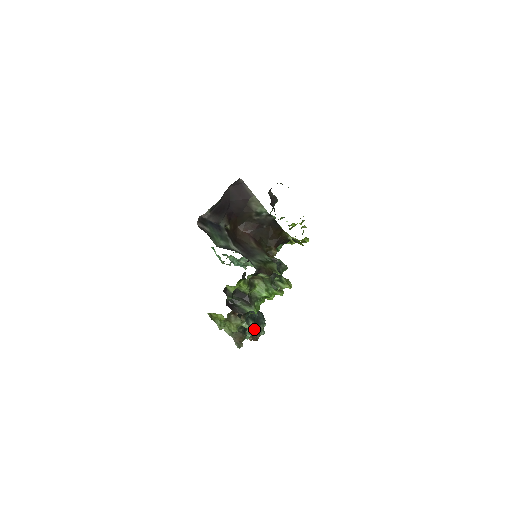
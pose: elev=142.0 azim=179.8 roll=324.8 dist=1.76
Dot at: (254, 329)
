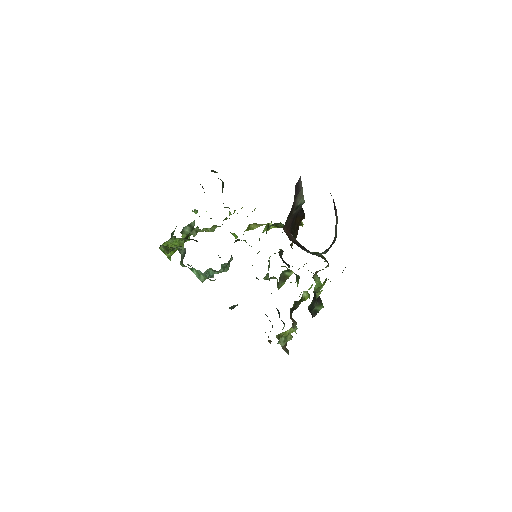
Dot at: occluded
